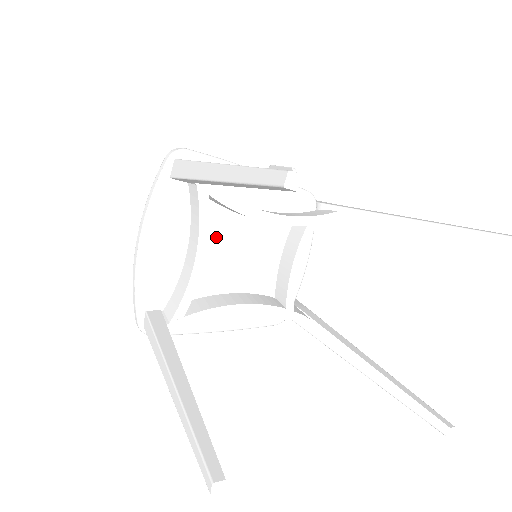
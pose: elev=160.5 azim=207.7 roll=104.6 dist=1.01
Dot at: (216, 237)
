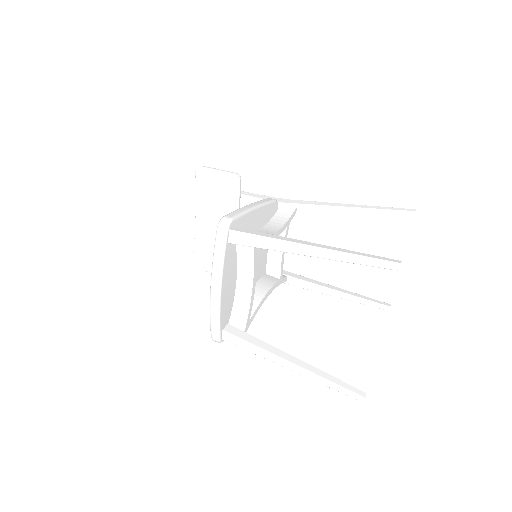
Dot at: occluded
